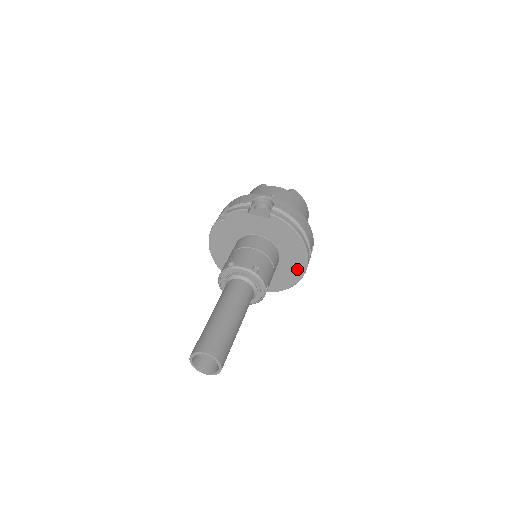
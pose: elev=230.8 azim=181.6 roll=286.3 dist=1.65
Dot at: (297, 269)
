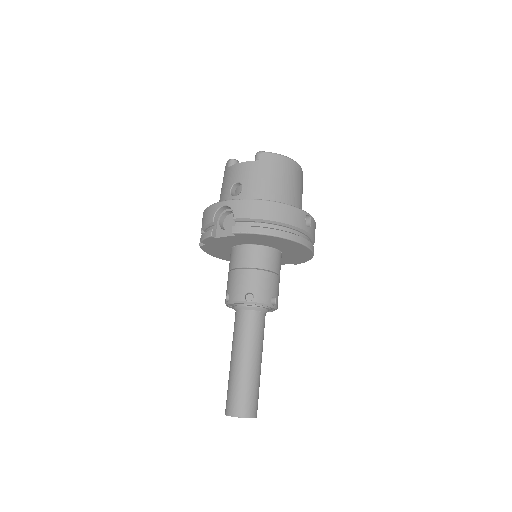
Dot at: (302, 251)
